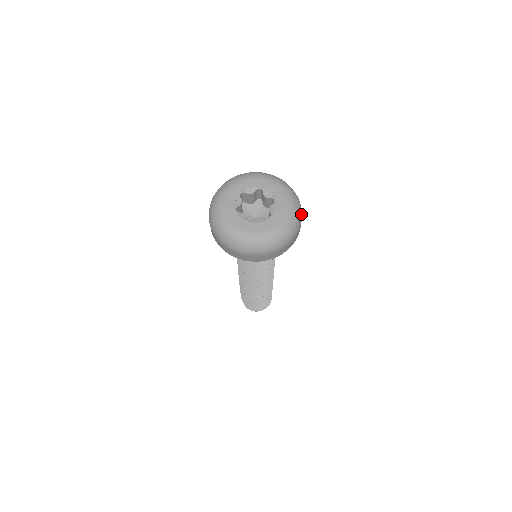
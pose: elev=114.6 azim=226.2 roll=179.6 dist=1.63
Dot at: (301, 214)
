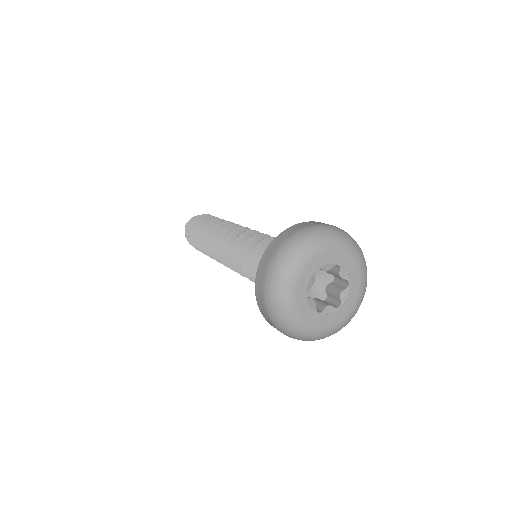
Dot at: occluded
